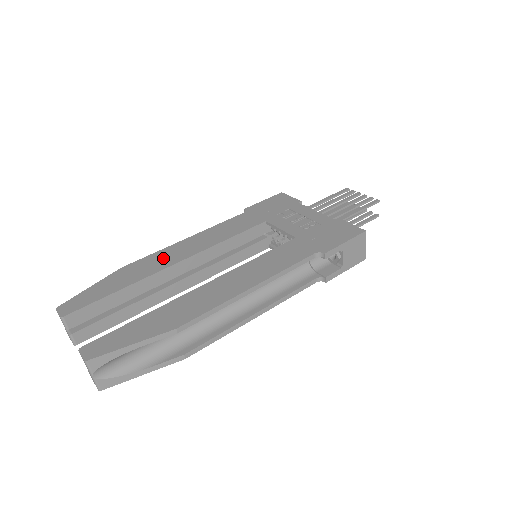
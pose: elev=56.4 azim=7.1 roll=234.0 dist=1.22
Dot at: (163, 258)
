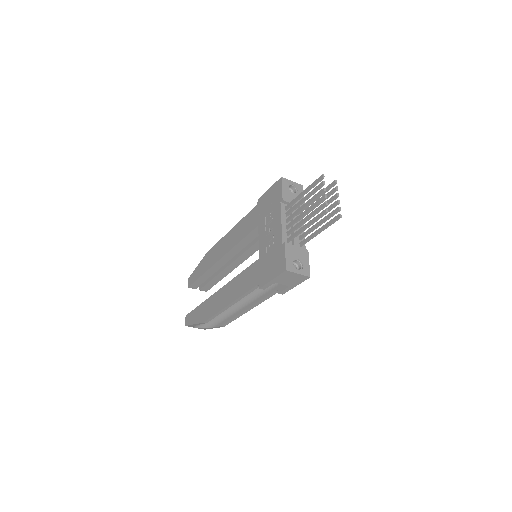
Dot at: (217, 251)
